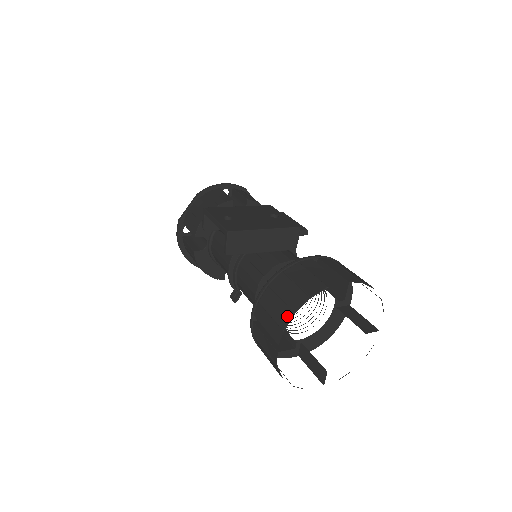
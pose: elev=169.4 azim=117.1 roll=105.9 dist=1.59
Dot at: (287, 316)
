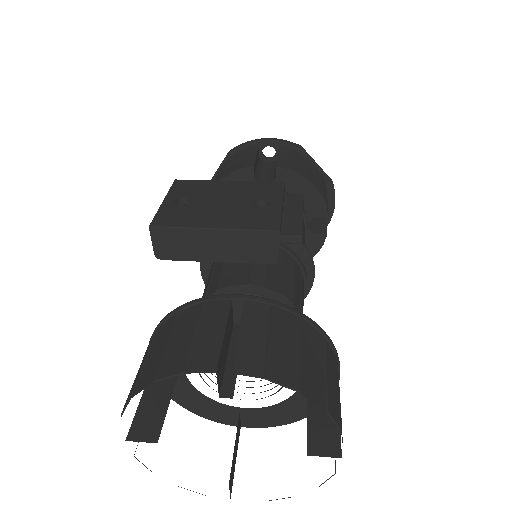
Dot at: (129, 396)
